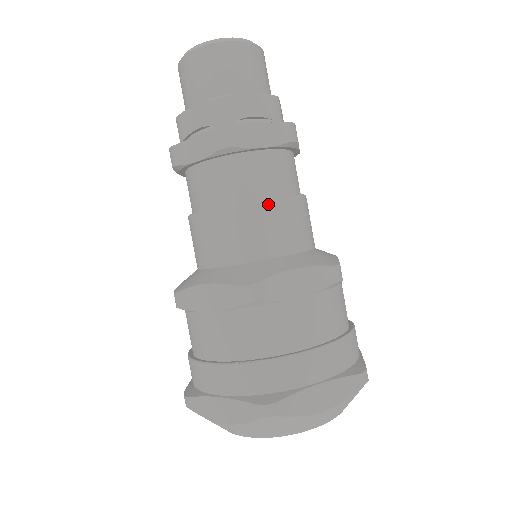
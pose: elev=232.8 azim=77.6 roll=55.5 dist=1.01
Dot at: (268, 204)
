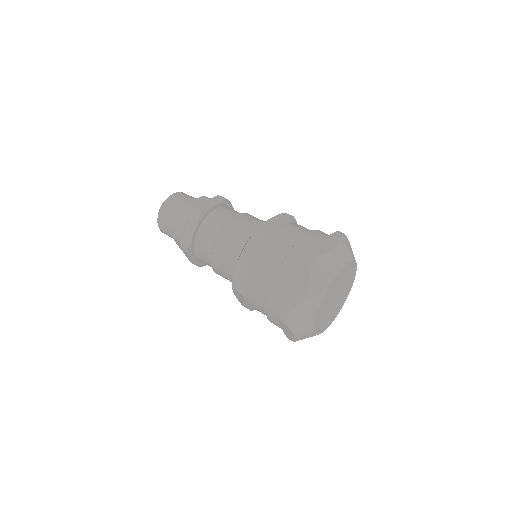
Dot at: (236, 217)
